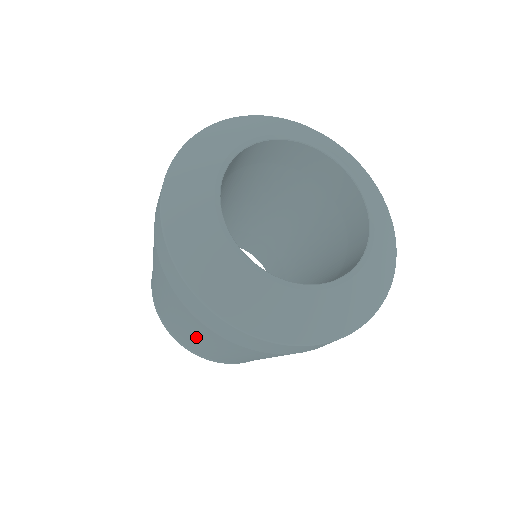
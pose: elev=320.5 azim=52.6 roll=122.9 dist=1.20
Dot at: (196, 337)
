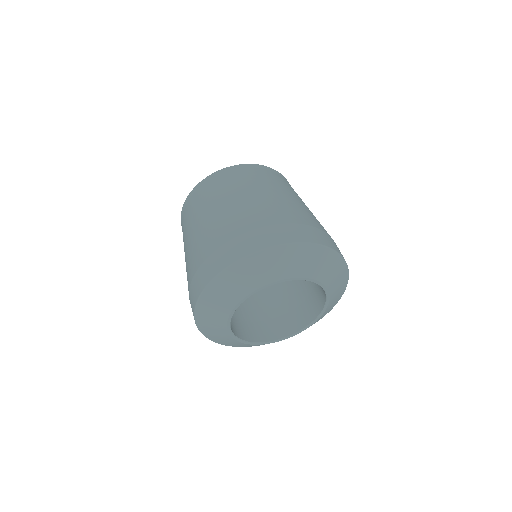
Dot at: occluded
